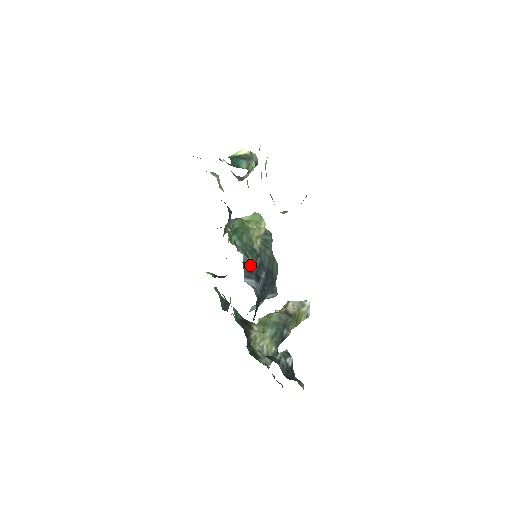
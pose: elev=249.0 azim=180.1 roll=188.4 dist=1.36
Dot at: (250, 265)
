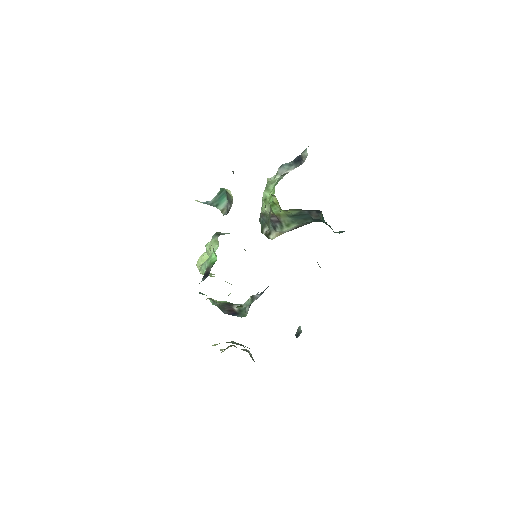
Dot at: occluded
